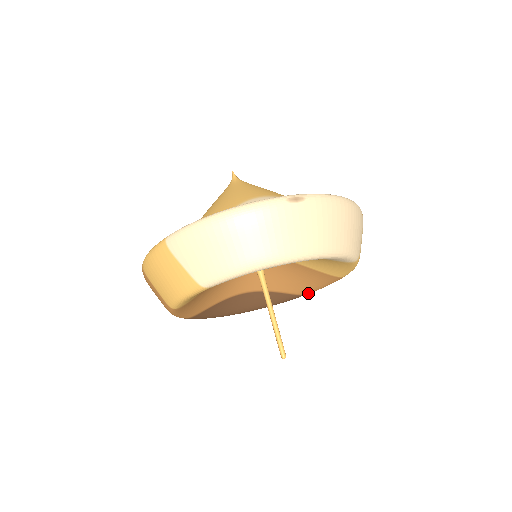
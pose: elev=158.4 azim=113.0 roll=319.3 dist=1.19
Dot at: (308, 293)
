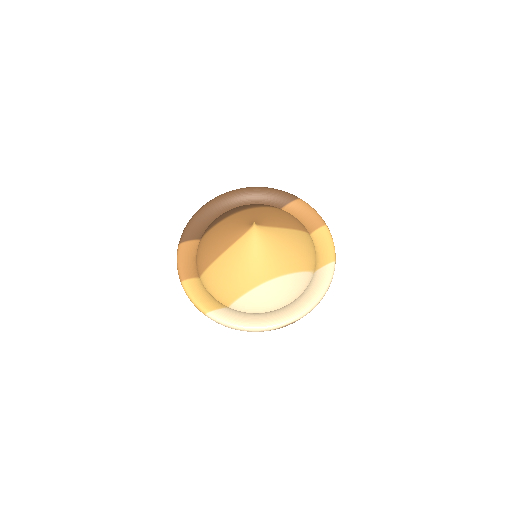
Dot at: occluded
